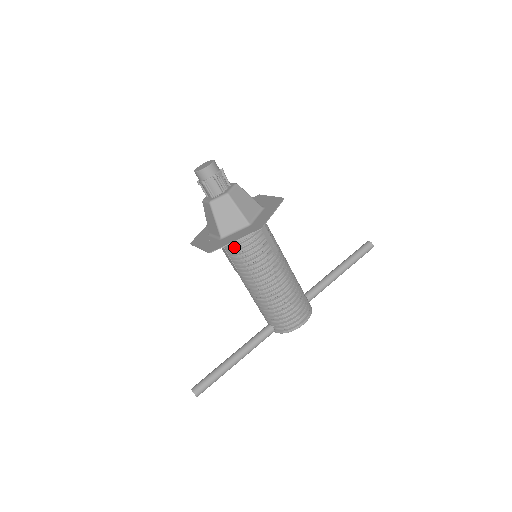
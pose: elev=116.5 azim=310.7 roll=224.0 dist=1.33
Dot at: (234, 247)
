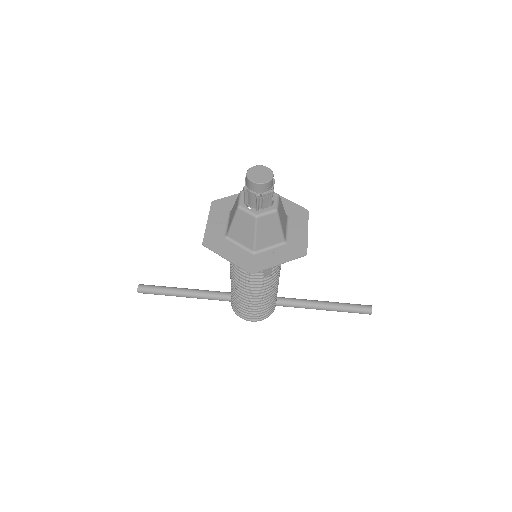
Dot at: occluded
